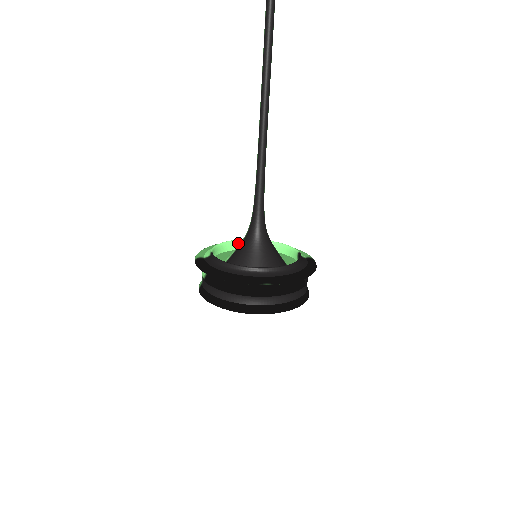
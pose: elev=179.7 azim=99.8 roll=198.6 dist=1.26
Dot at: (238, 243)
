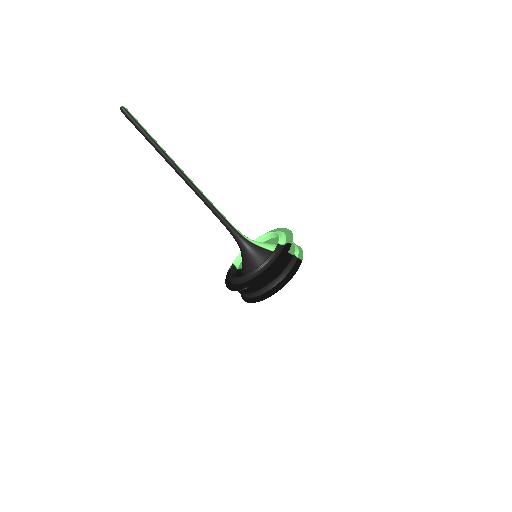
Dot at: (257, 241)
